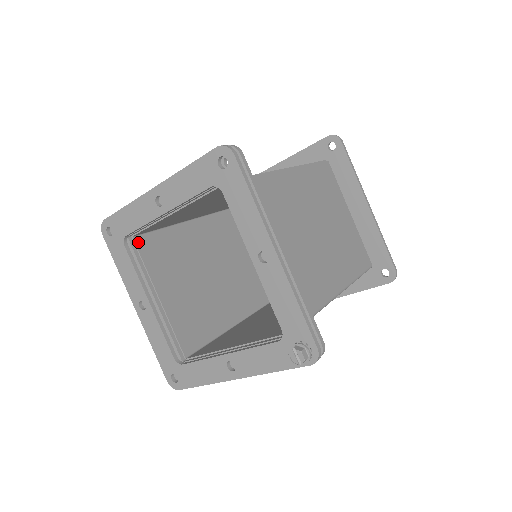
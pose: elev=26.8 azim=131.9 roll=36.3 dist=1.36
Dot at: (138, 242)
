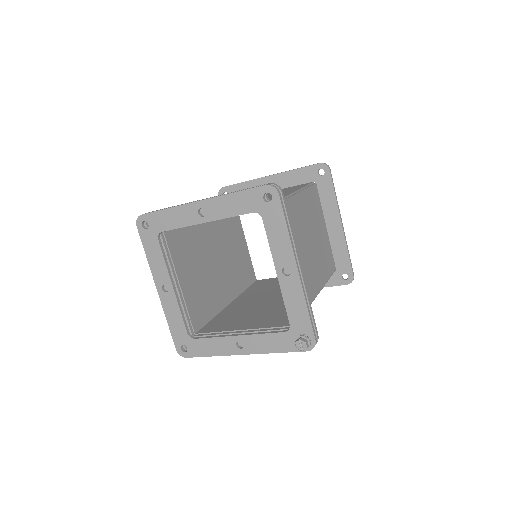
Dot at: (167, 236)
